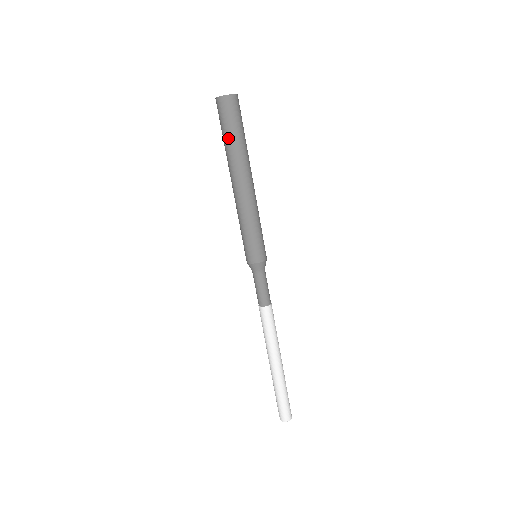
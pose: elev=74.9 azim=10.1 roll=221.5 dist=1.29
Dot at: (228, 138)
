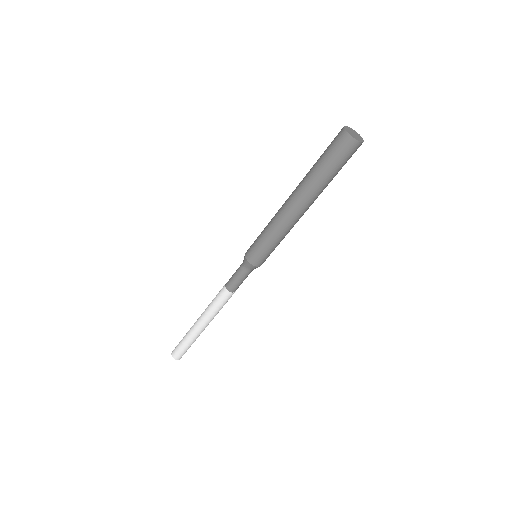
Dot at: (321, 168)
